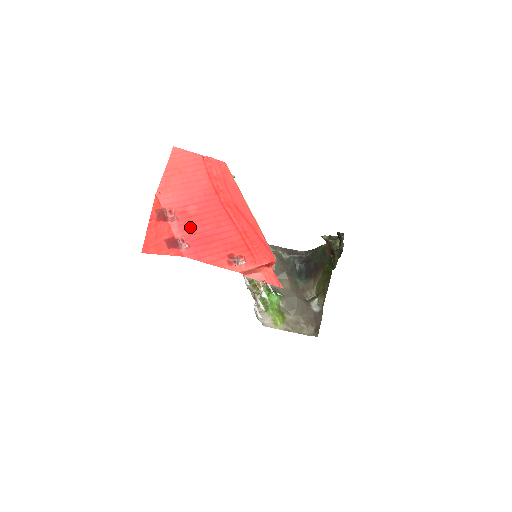
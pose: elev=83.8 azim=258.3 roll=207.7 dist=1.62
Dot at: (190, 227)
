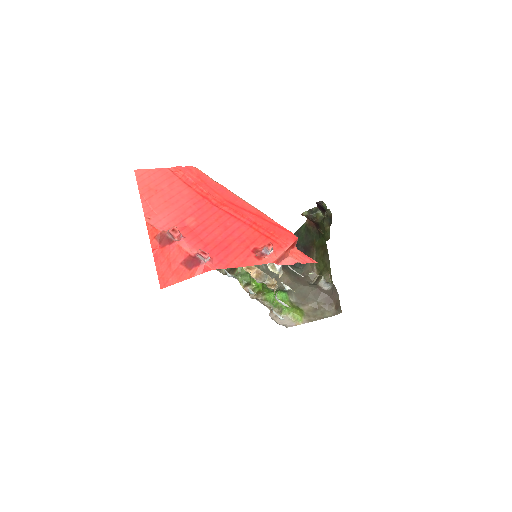
Dot at: (199, 239)
